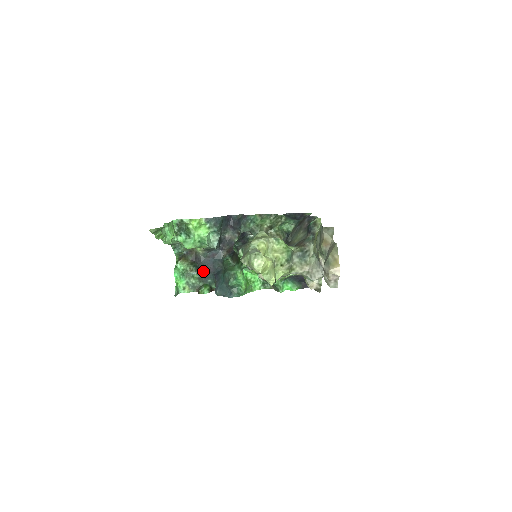
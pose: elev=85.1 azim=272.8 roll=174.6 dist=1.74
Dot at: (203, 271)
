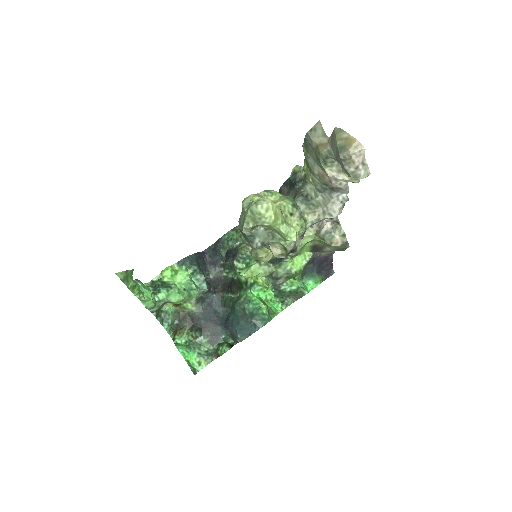
Dot at: (209, 329)
